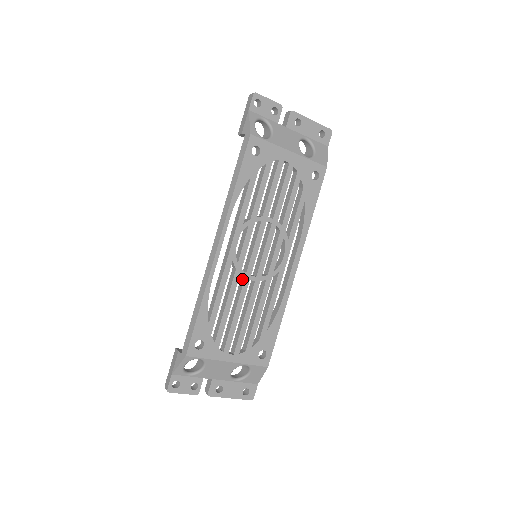
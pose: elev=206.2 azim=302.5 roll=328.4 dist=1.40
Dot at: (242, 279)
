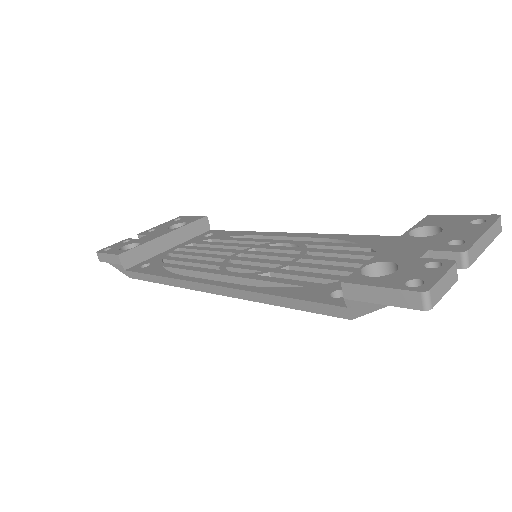
Dot at: occluded
